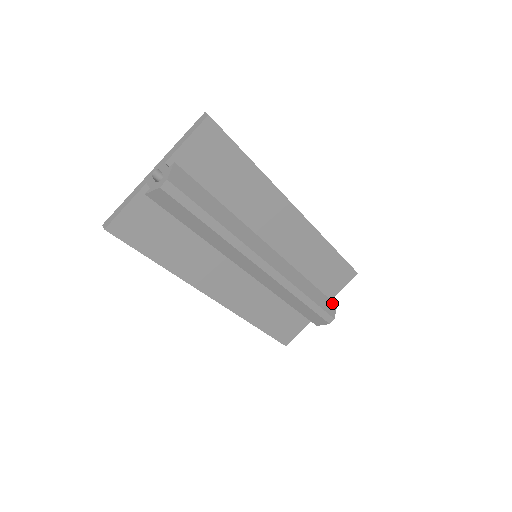
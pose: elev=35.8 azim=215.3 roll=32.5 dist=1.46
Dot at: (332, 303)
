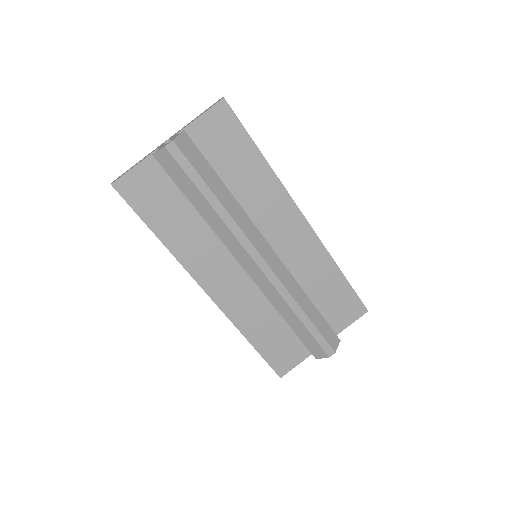
Dot at: (335, 335)
